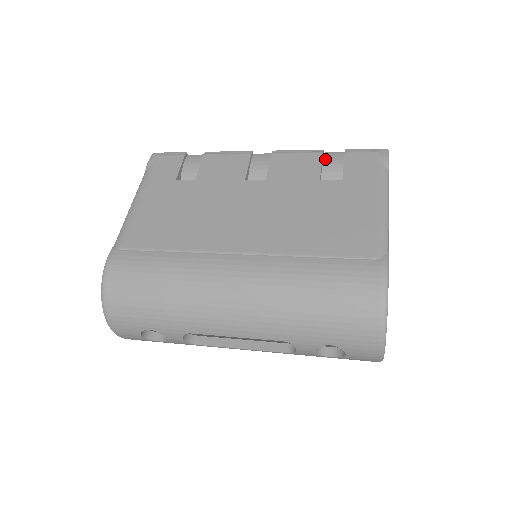
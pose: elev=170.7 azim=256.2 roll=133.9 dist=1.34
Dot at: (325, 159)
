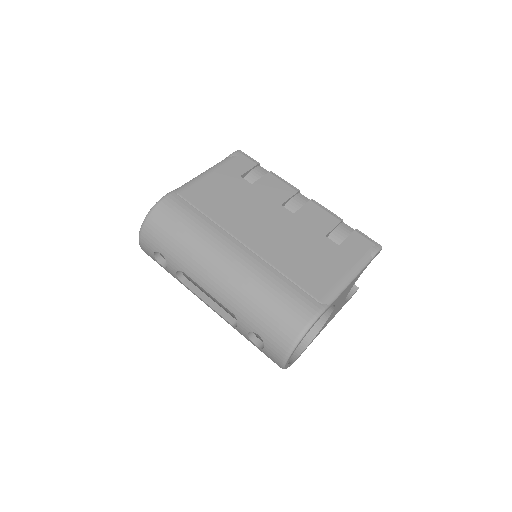
Dot at: (340, 226)
